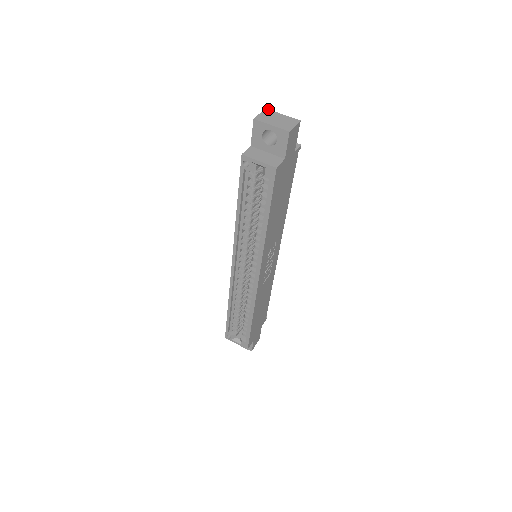
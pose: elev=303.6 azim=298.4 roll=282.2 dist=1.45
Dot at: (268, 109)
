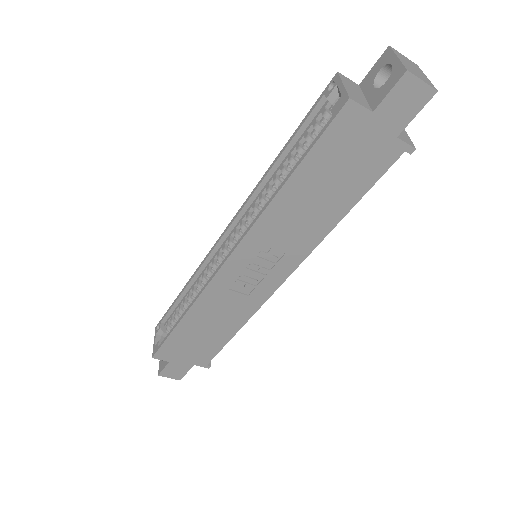
Dot at: occluded
